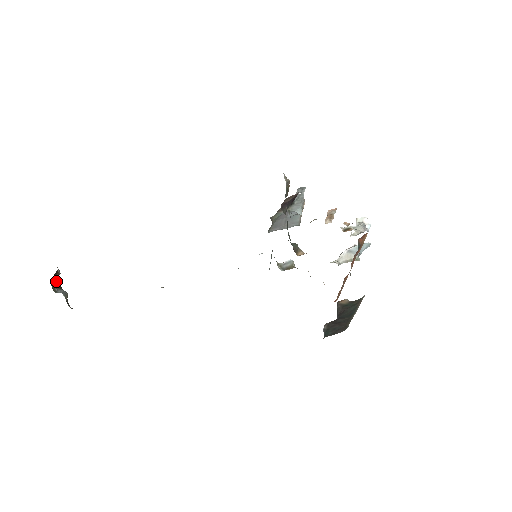
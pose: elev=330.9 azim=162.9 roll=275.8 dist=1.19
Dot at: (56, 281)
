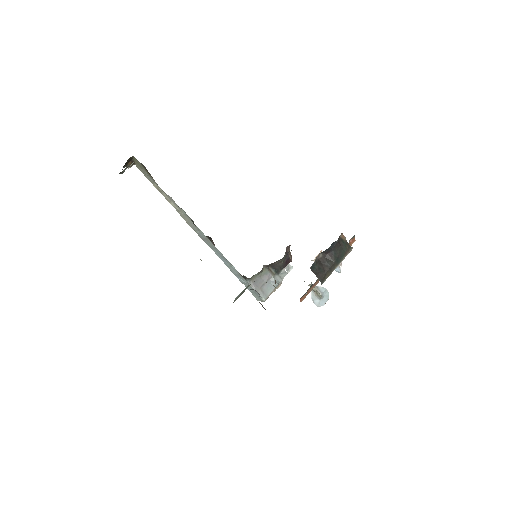
Dot at: (124, 166)
